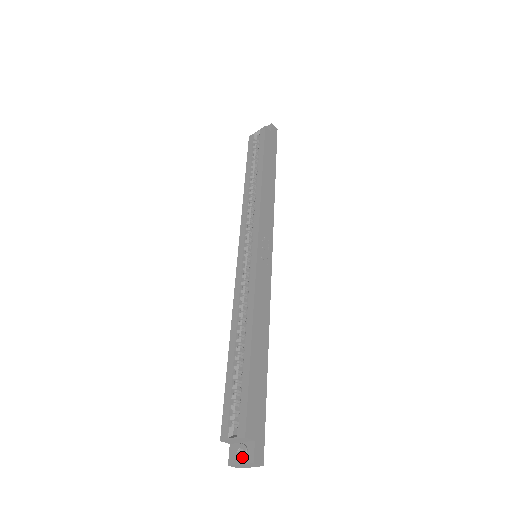
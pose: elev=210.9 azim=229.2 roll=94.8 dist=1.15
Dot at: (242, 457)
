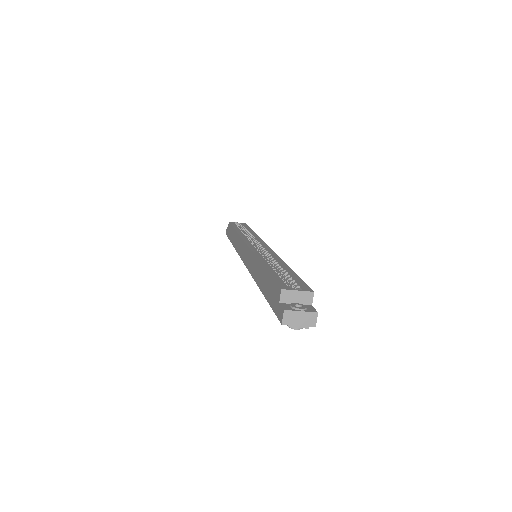
Dot at: (303, 307)
